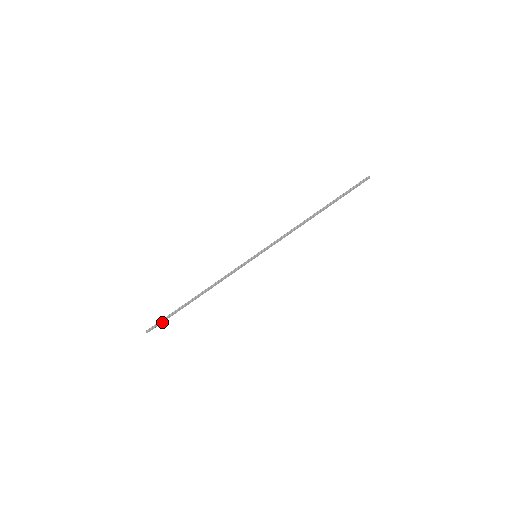
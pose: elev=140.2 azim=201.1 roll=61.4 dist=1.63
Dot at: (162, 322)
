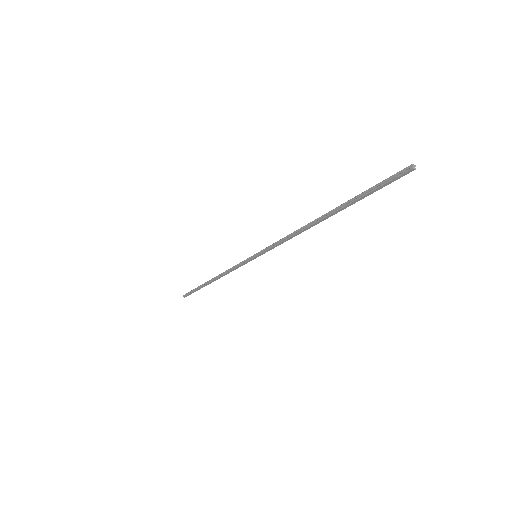
Dot at: occluded
